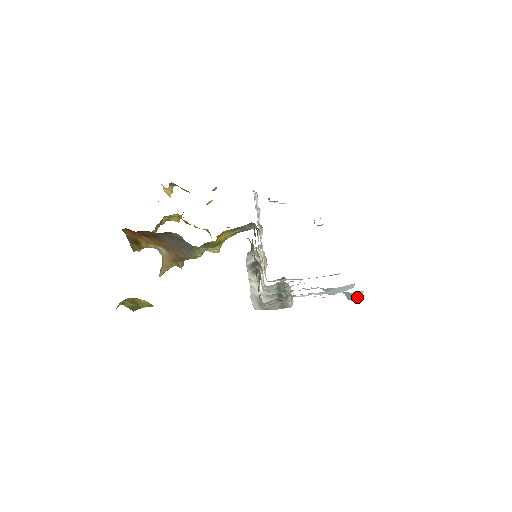
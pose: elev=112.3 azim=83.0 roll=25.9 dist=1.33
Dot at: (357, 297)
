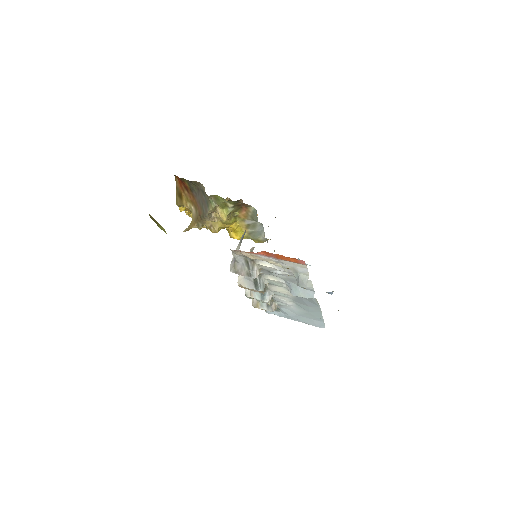
Dot at: (304, 283)
